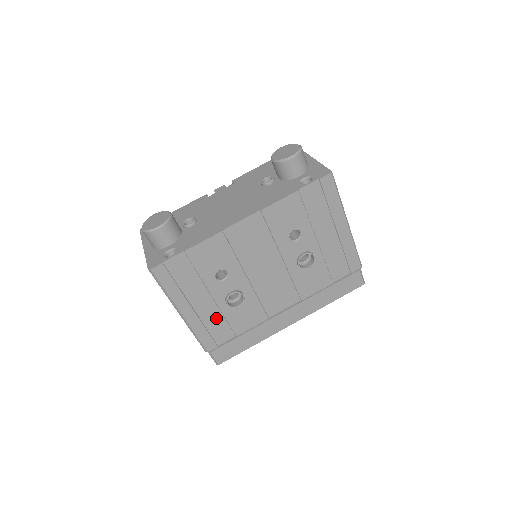
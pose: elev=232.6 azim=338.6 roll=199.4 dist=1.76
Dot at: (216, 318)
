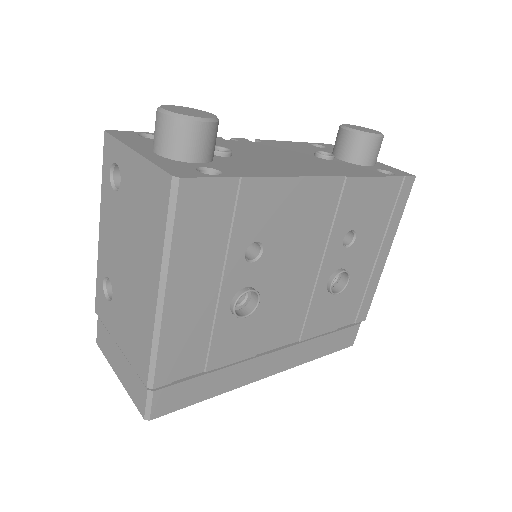
Dot at: (201, 327)
